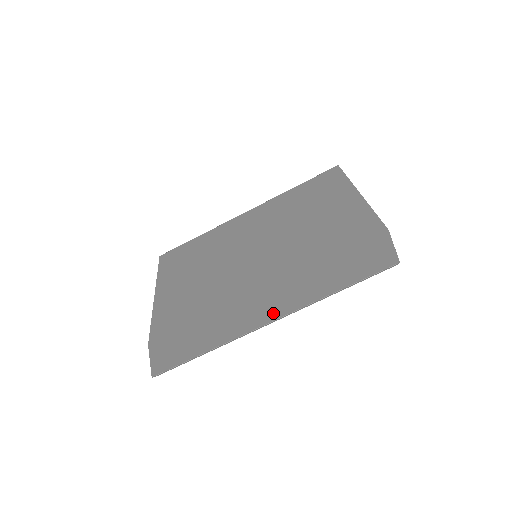
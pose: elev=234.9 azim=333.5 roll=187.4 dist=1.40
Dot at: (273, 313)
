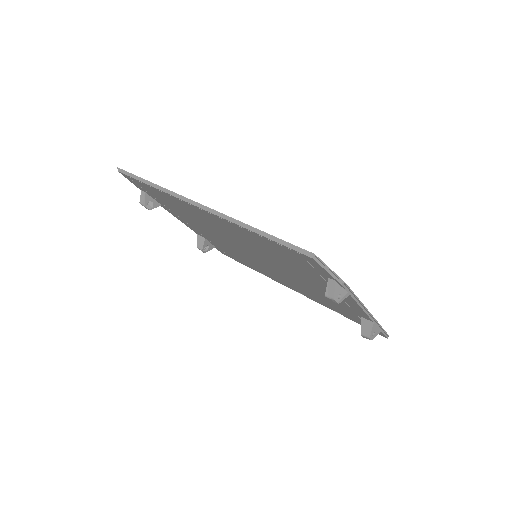
Dot at: occluded
